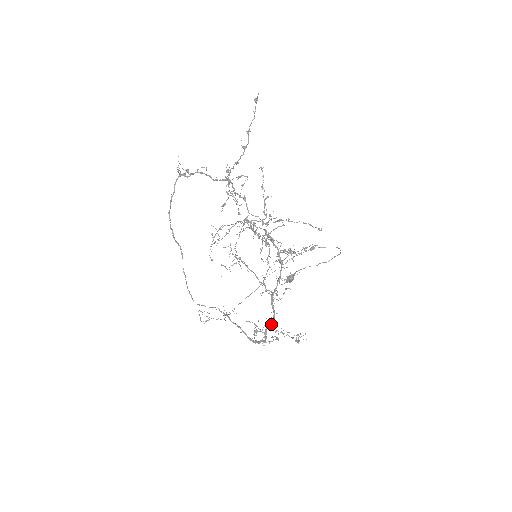
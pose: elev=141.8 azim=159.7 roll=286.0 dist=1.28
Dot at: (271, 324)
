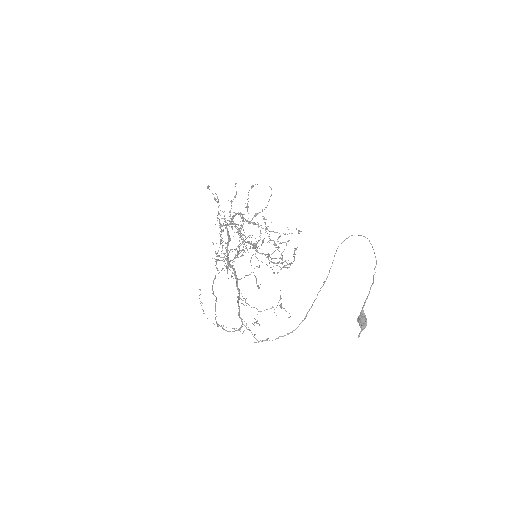
Dot at: occluded
